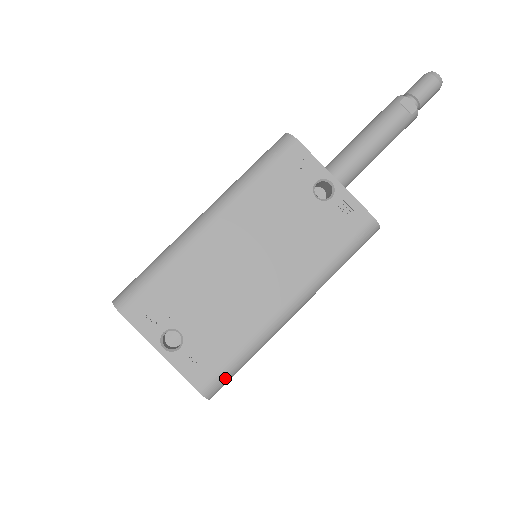
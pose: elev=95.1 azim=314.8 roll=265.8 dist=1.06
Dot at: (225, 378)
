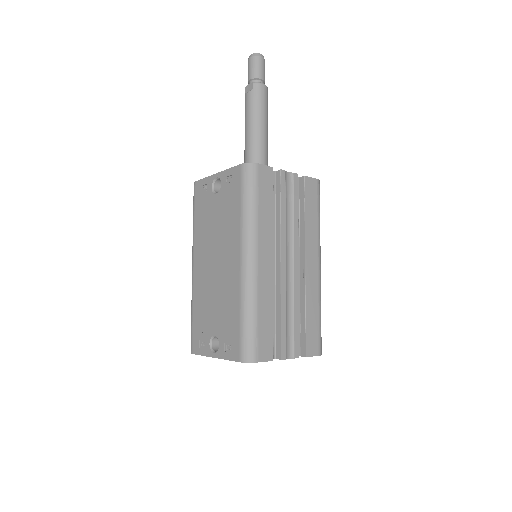
Dot at: (247, 340)
